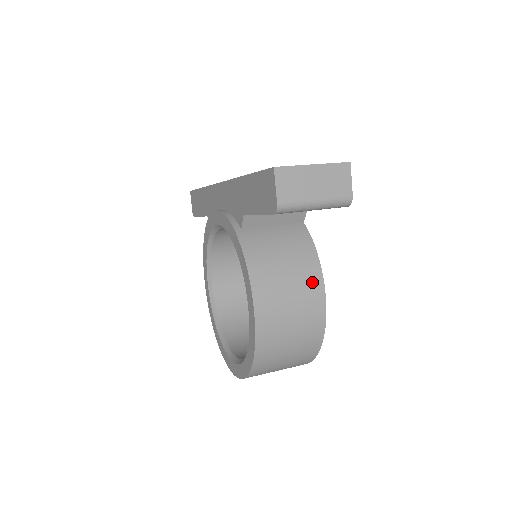
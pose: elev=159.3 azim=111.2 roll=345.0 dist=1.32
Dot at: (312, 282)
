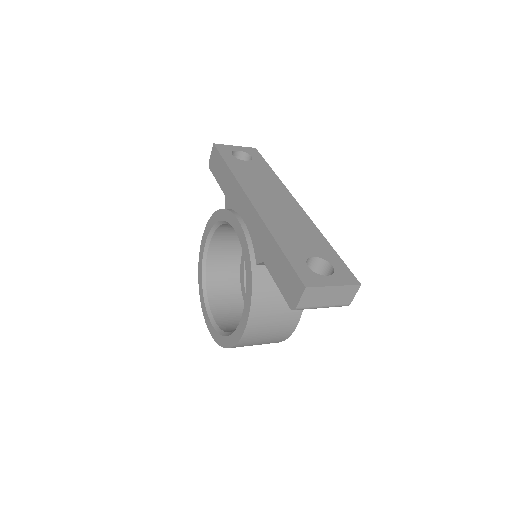
Dot at: (293, 315)
